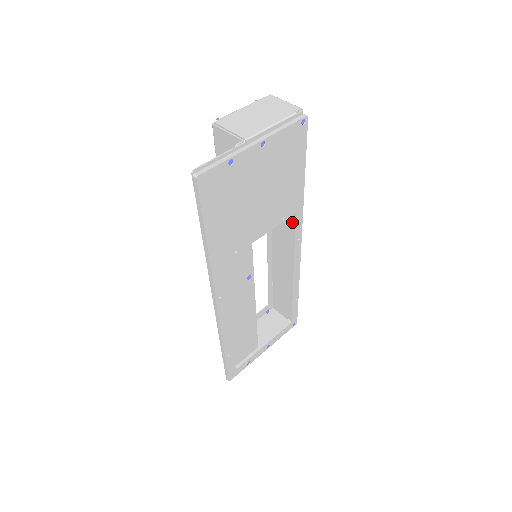
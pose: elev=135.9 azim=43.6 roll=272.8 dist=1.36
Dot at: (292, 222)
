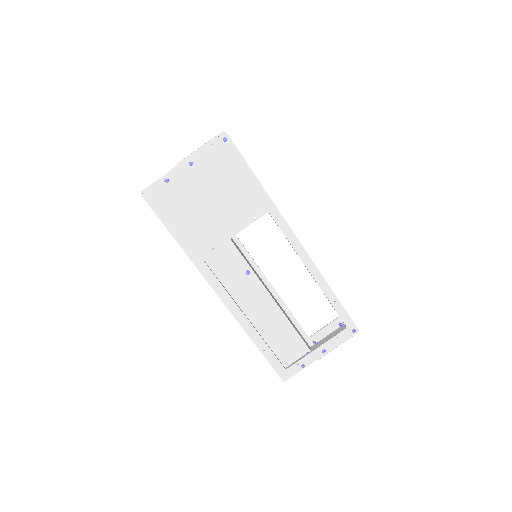
Dot at: occluded
